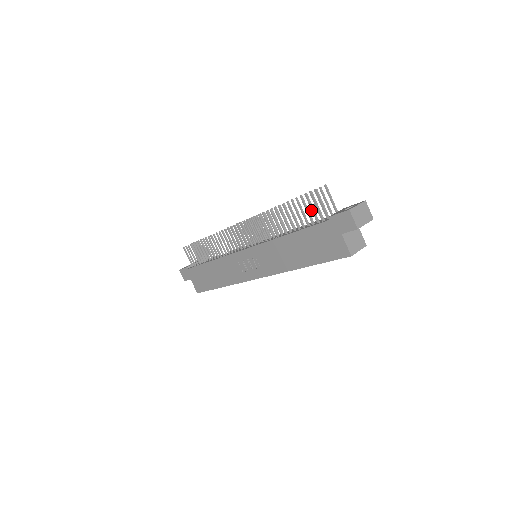
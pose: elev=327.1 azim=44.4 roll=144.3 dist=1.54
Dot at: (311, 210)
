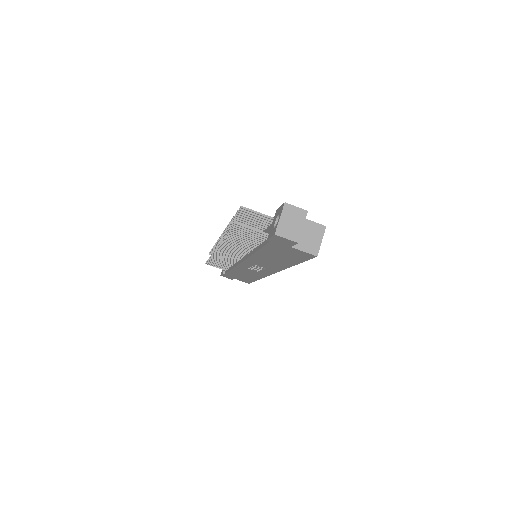
Dot at: (253, 223)
